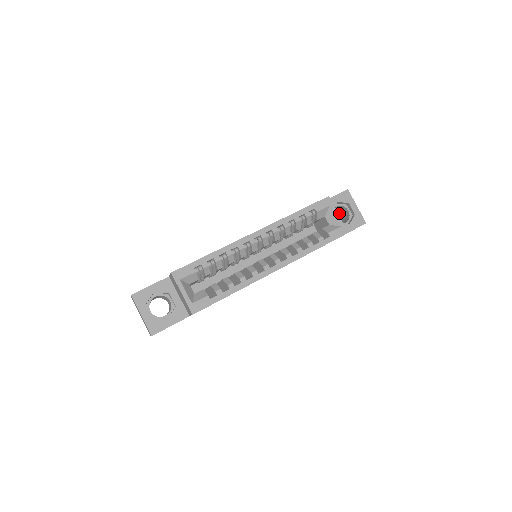
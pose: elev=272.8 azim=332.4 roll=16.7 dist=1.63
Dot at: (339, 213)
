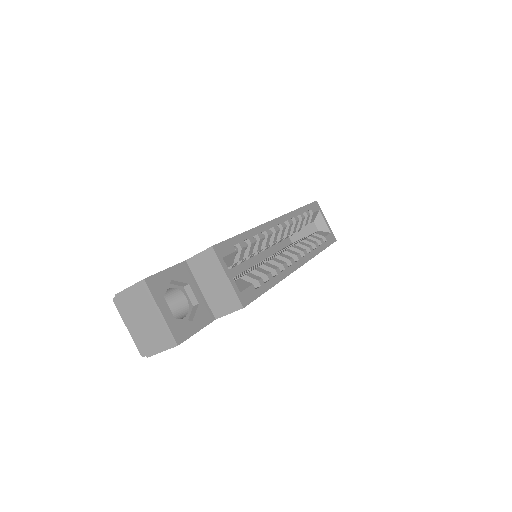
Dot at: occluded
